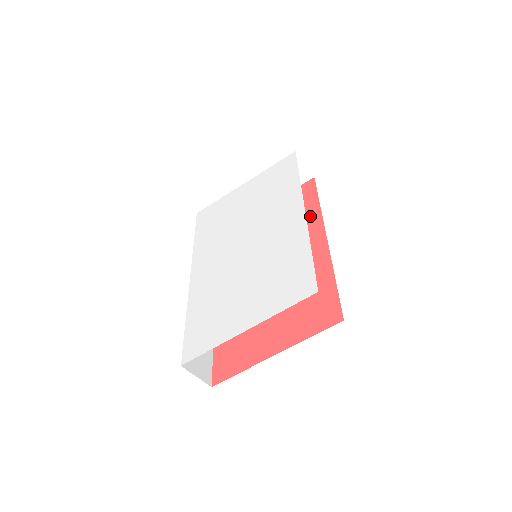
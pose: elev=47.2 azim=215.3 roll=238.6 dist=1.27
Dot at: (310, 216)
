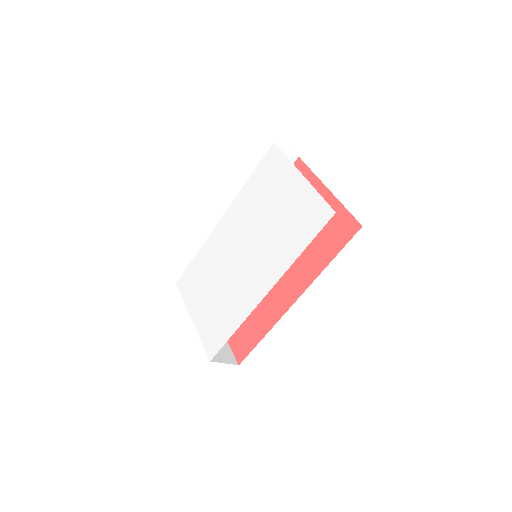
Dot at: (314, 265)
